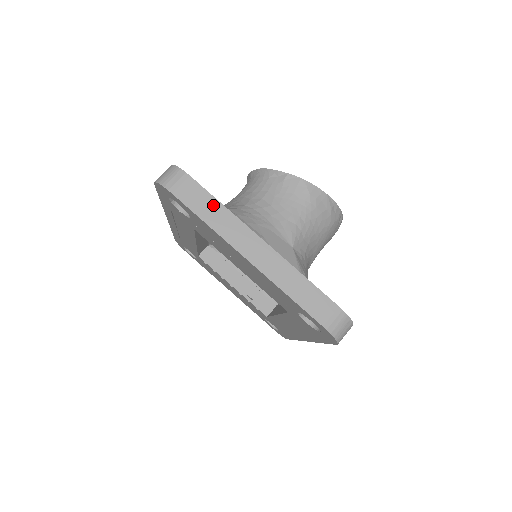
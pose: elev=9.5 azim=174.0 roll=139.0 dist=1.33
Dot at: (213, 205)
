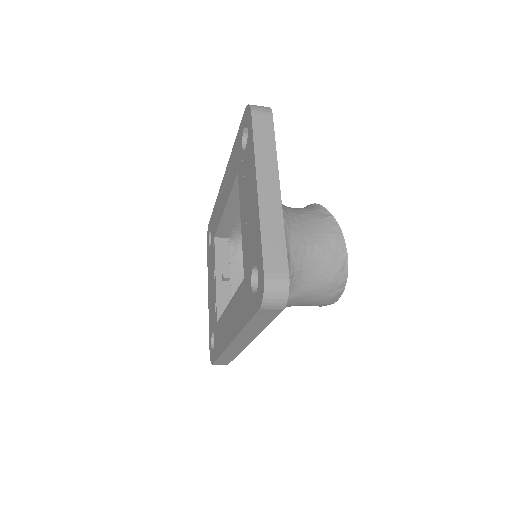
Dot at: (270, 141)
